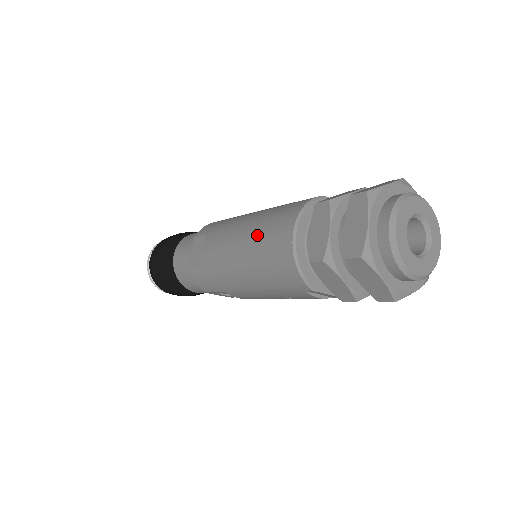
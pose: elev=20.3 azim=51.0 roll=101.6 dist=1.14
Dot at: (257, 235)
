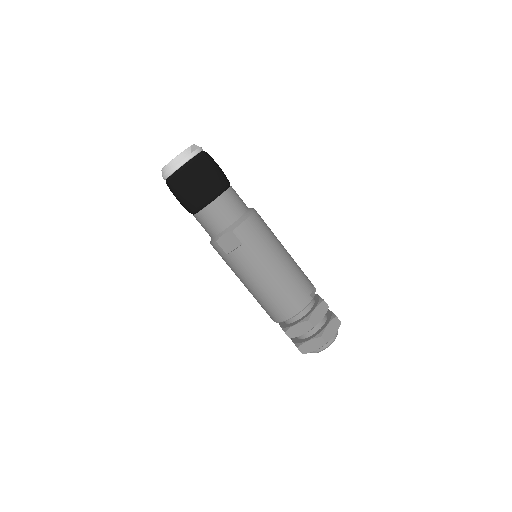
Dot at: (273, 295)
